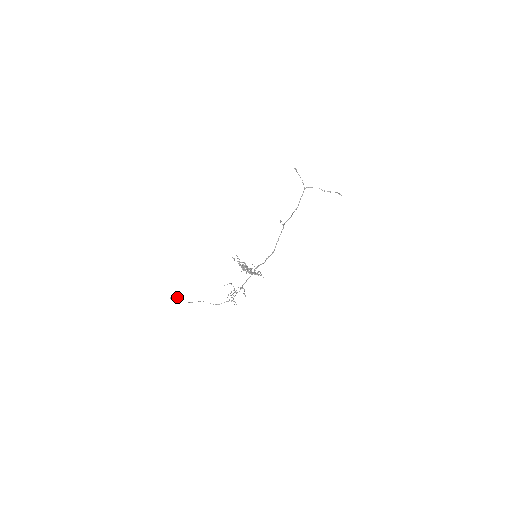
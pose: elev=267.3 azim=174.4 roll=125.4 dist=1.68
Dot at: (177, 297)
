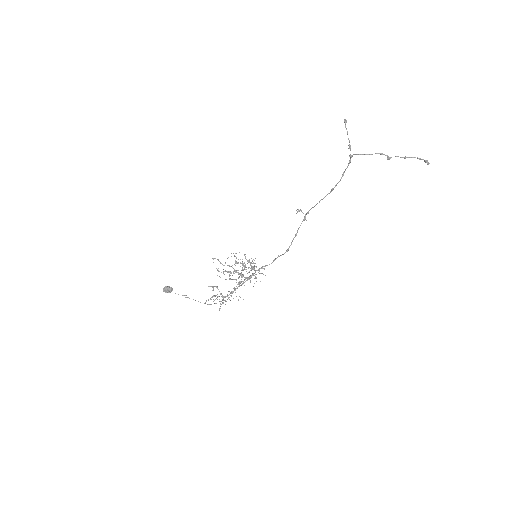
Dot at: (169, 289)
